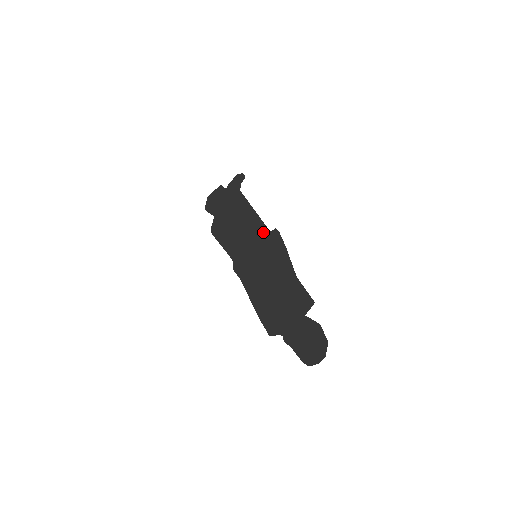
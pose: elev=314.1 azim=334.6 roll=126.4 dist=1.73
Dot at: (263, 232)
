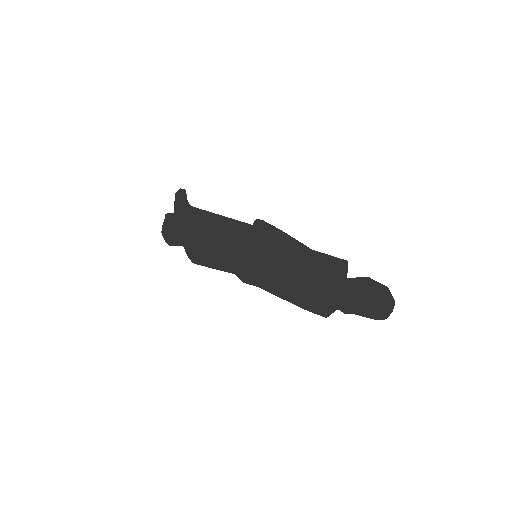
Dot at: (246, 230)
